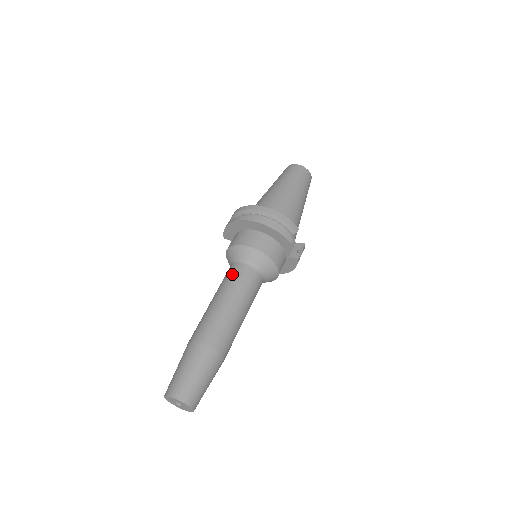
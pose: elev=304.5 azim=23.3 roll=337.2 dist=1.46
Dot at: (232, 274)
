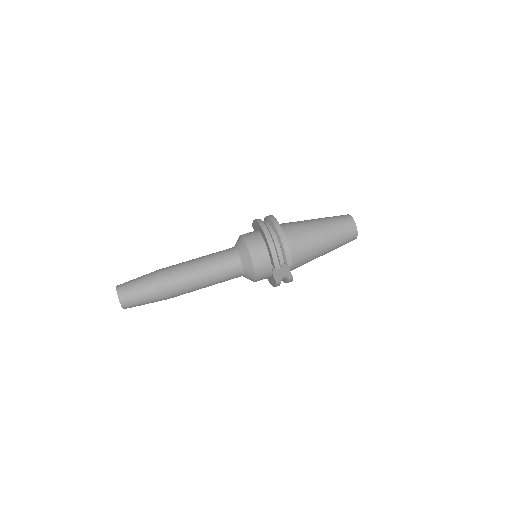
Dot at: (223, 254)
